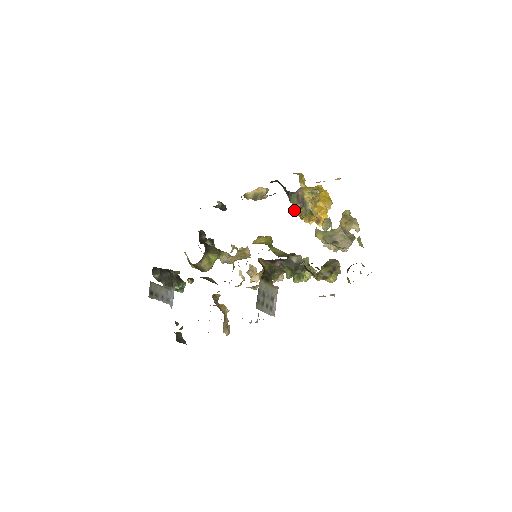
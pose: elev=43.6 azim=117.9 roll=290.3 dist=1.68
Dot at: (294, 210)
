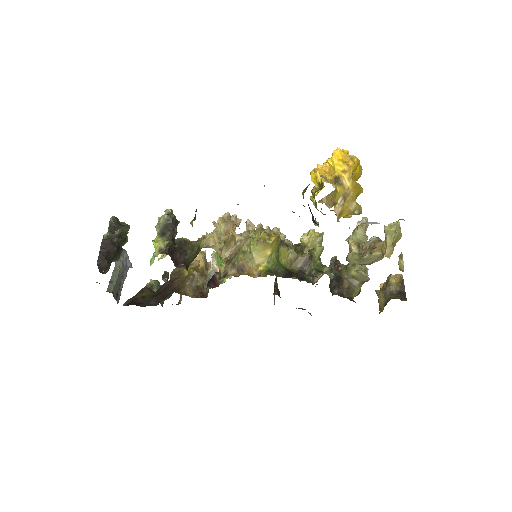
Dot at: (317, 225)
